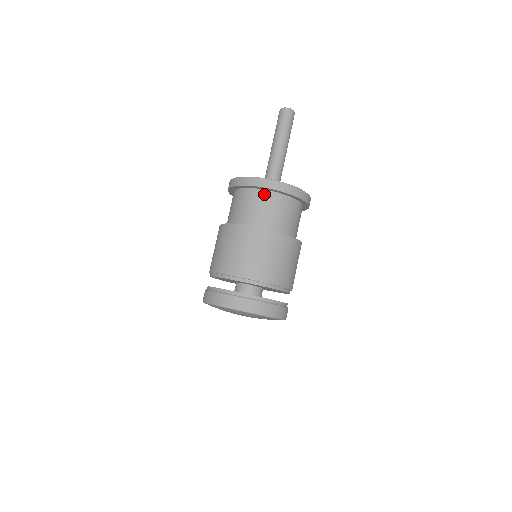
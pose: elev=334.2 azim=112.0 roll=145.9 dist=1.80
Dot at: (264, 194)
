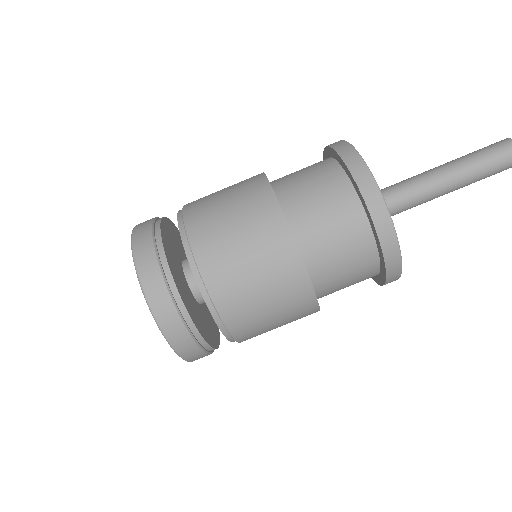
Dot at: (332, 167)
